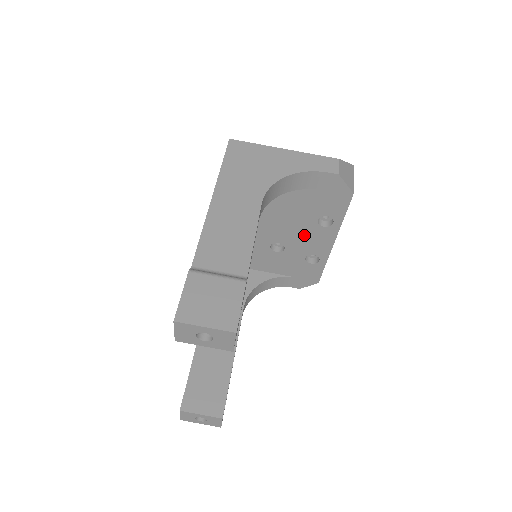
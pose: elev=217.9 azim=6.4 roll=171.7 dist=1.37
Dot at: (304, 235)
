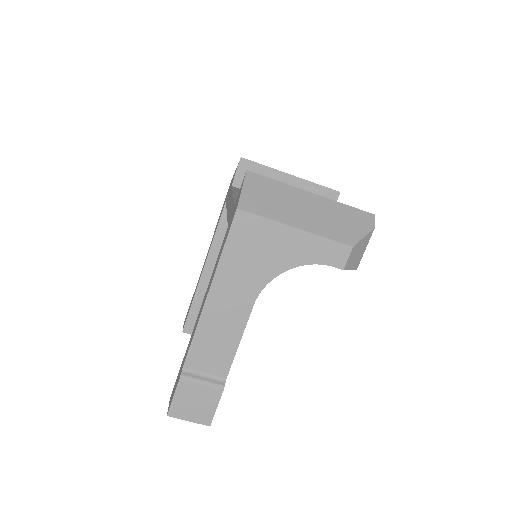
Dot at: occluded
